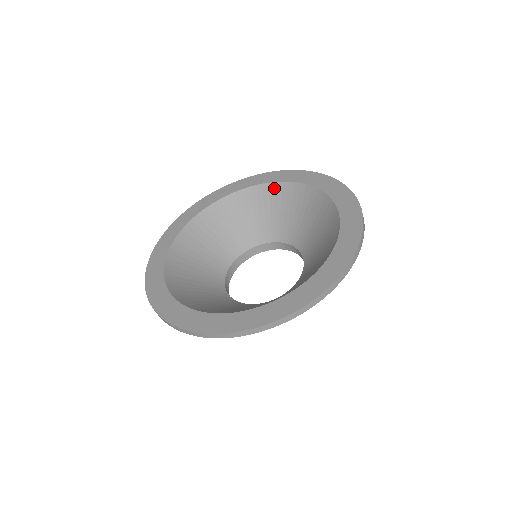
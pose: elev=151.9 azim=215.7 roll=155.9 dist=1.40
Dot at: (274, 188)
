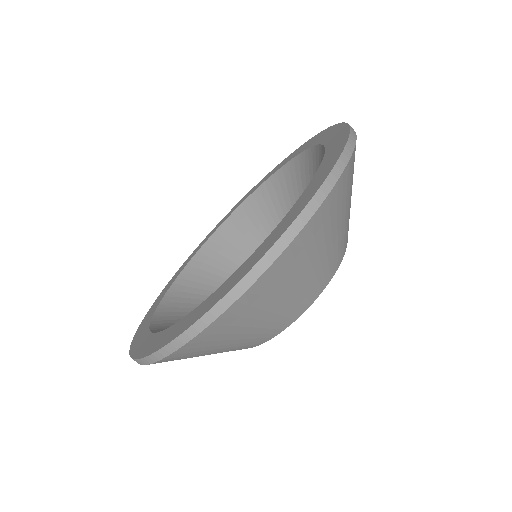
Dot at: (318, 154)
